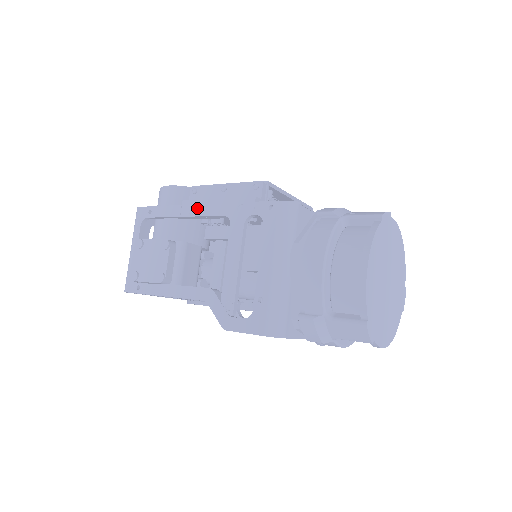
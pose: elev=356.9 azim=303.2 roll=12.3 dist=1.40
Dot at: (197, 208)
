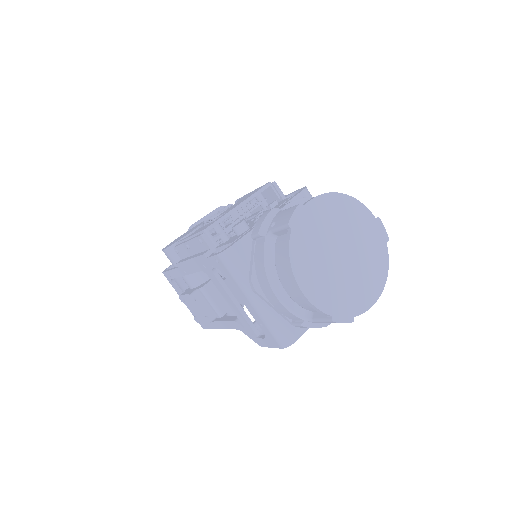
Dot at: (186, 268)
